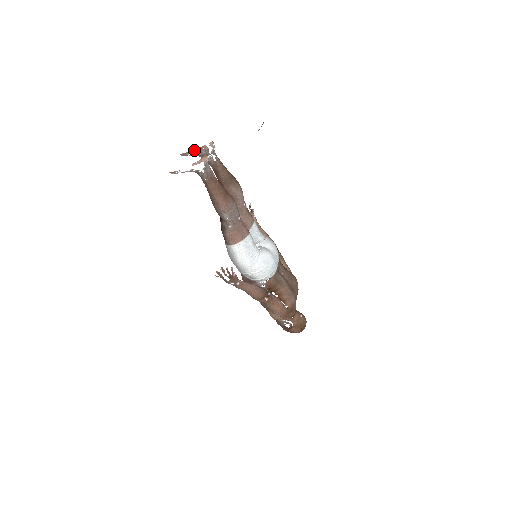
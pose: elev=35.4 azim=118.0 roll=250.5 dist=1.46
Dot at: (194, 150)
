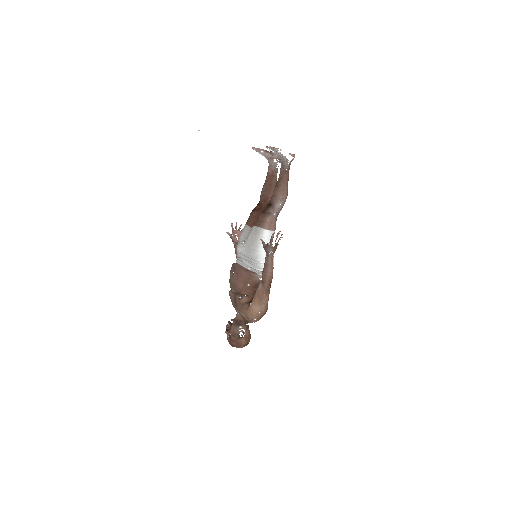
Dot at: occluded
